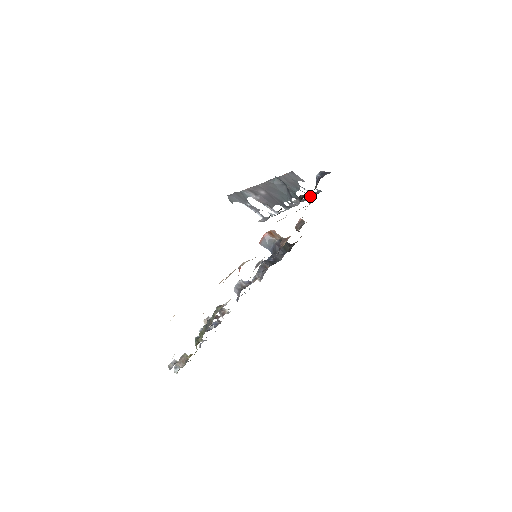
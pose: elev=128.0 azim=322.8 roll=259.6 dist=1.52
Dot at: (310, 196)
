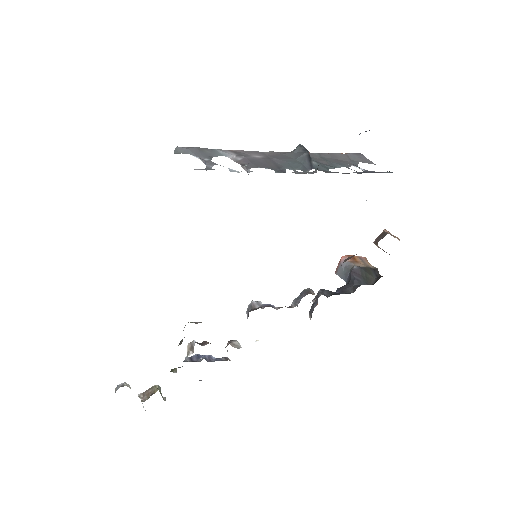
Dot at: (357, 172)
